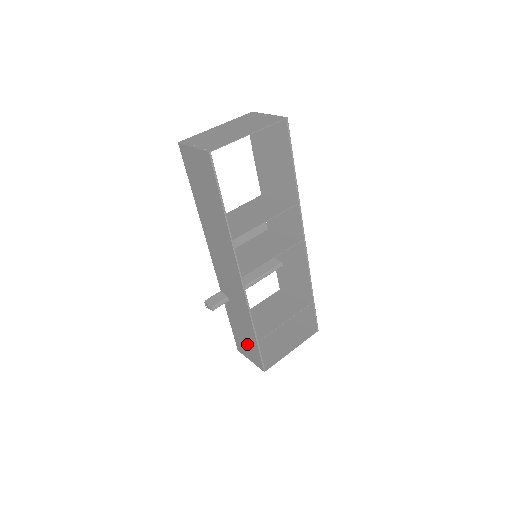
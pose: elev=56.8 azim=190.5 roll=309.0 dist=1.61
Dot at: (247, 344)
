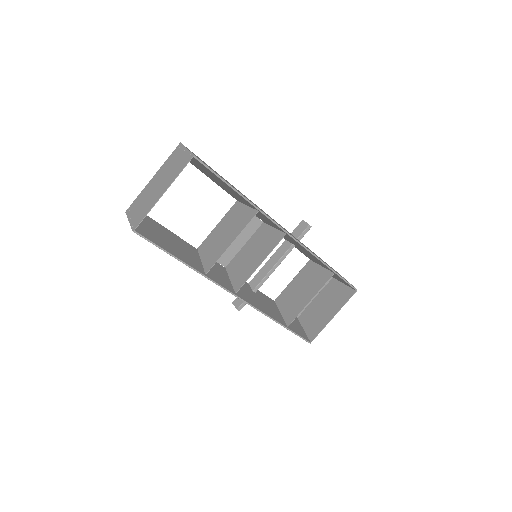
Dot at: occluded
